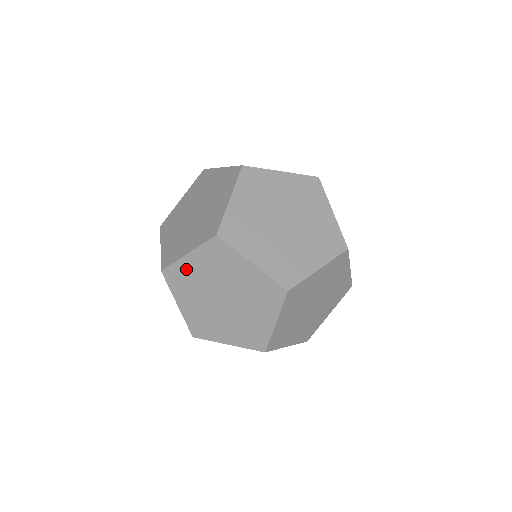
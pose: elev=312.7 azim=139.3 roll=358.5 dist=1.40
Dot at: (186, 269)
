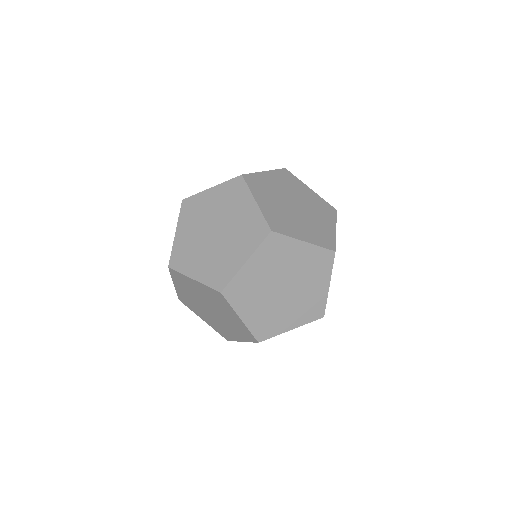
Dot at: (246, 278)
